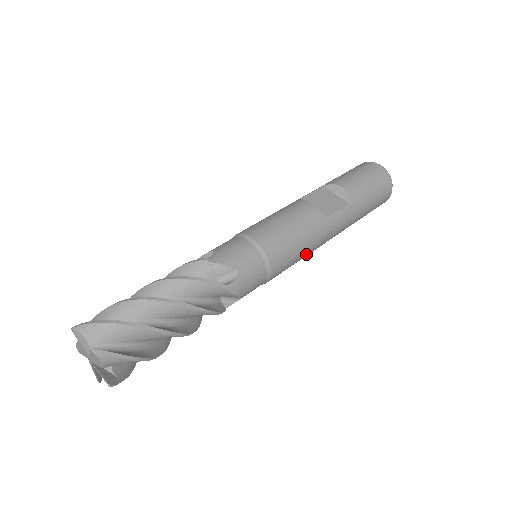
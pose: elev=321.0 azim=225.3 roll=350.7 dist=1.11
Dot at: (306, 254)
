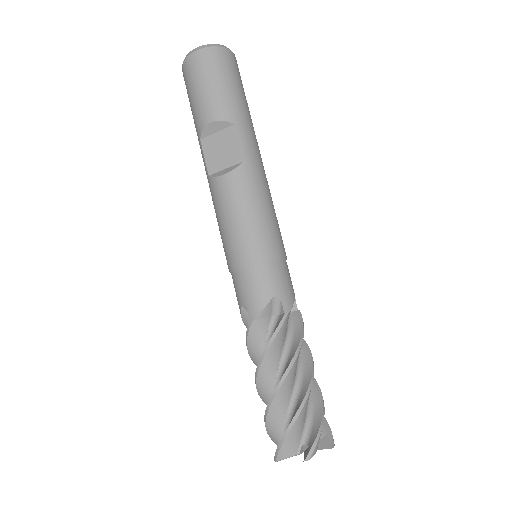
Dot at: (271, 201)
